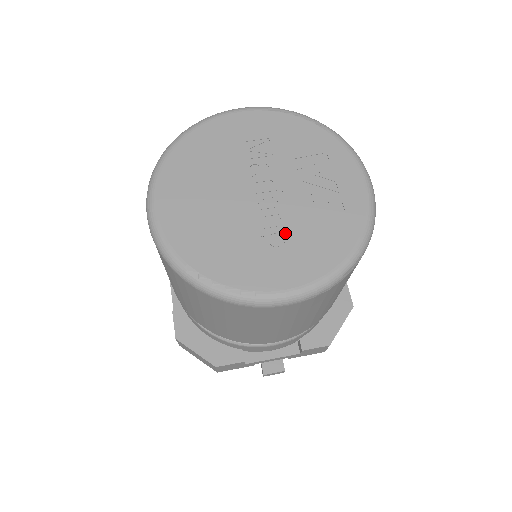
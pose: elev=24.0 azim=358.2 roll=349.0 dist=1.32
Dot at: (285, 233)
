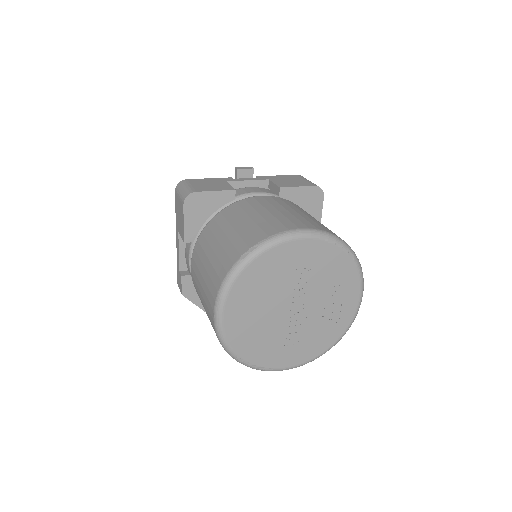
Dot at: (300, 335)
